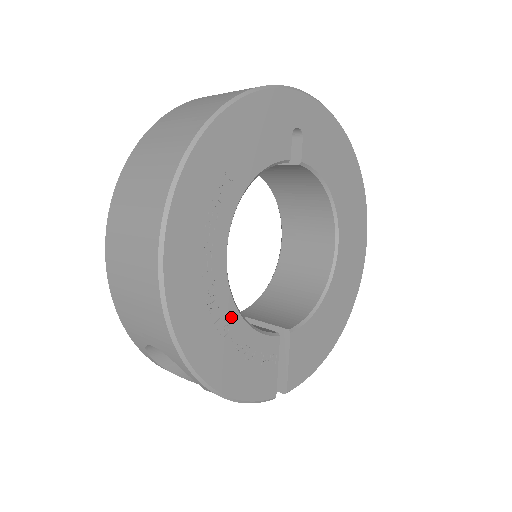
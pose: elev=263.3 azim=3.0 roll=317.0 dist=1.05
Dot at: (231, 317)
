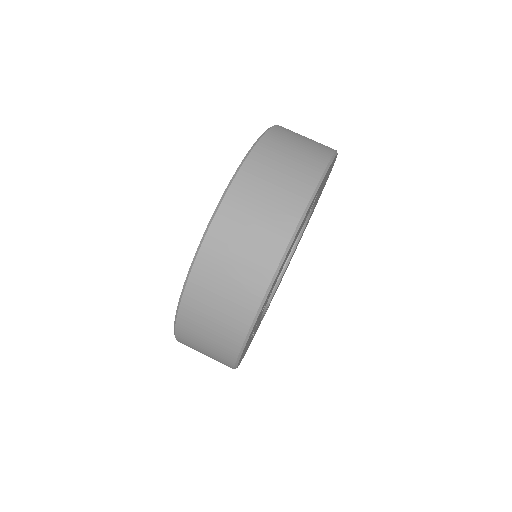
Dot at: occluded
